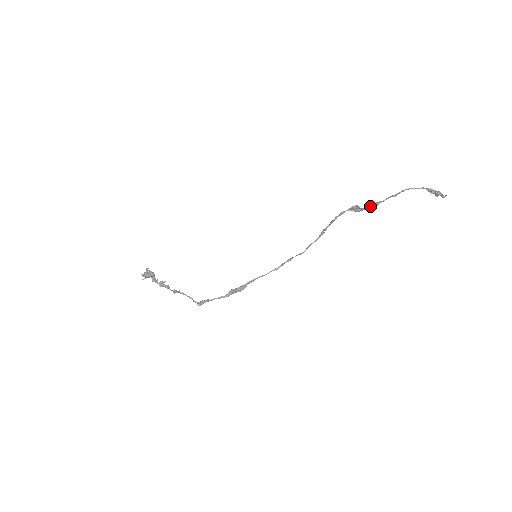
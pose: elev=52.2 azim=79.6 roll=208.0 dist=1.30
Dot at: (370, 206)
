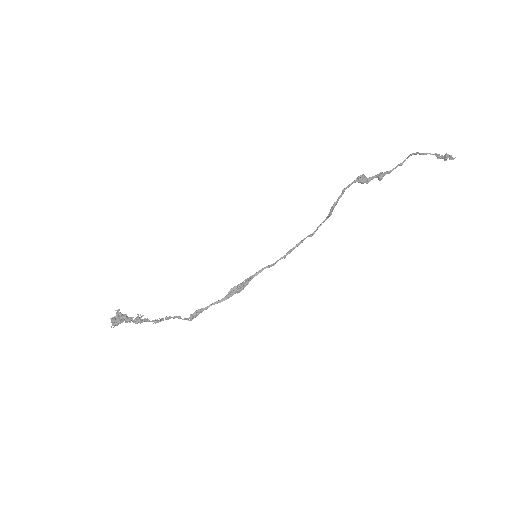
Dot at: (378, 175)
